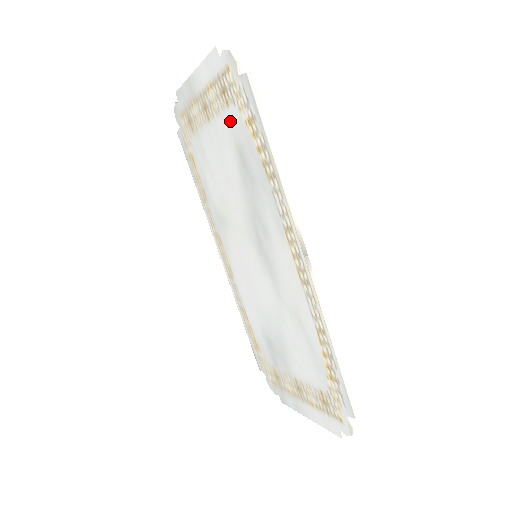
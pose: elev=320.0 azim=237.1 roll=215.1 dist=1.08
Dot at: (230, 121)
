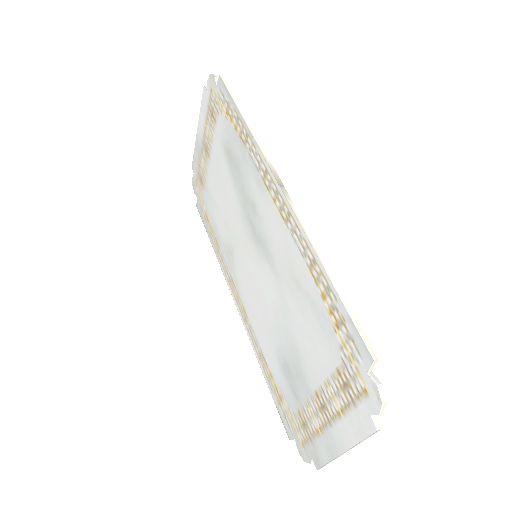
Dot at: (219, 133)
